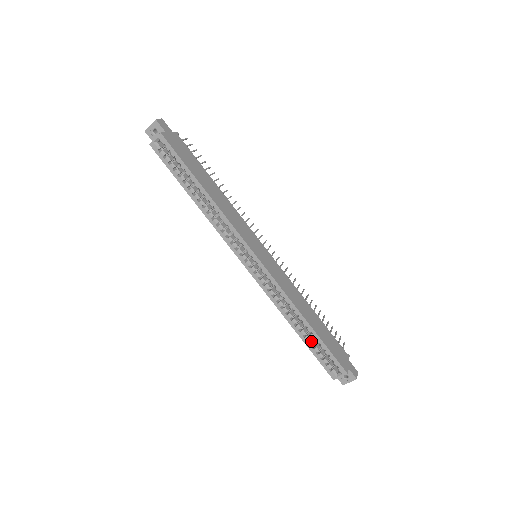
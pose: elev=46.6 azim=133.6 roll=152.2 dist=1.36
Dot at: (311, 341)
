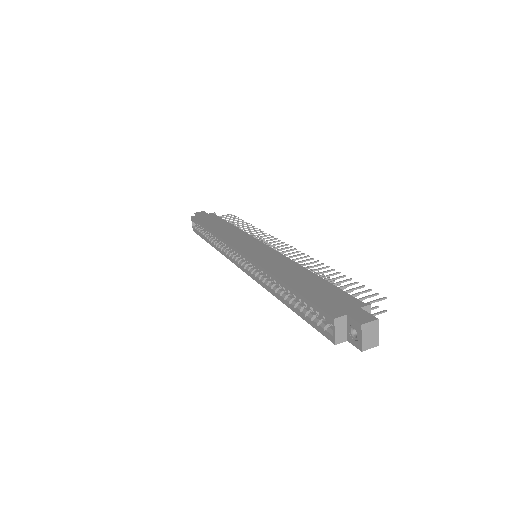
Dot at: (298, 305)
